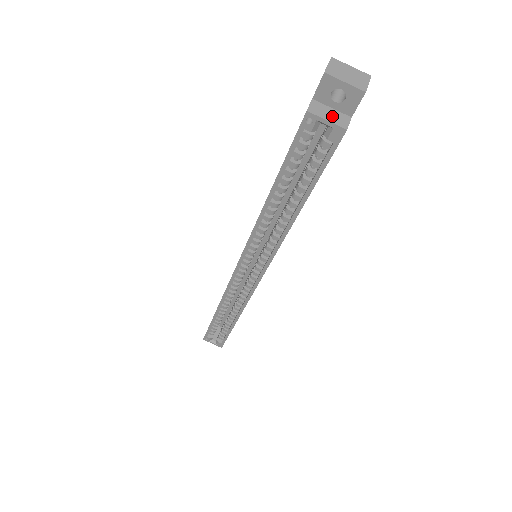
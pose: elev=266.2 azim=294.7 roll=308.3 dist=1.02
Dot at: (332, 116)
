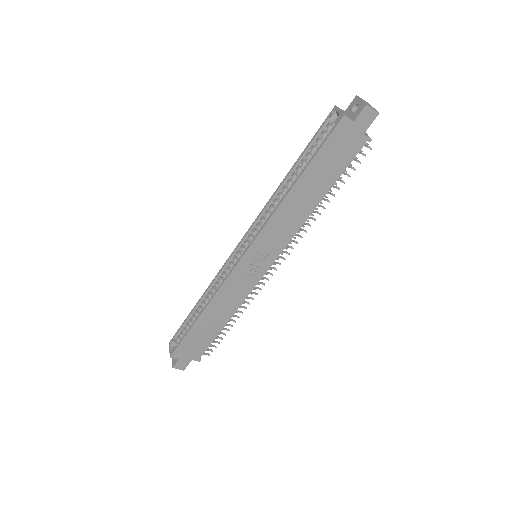
Dot at: (345, 113)
